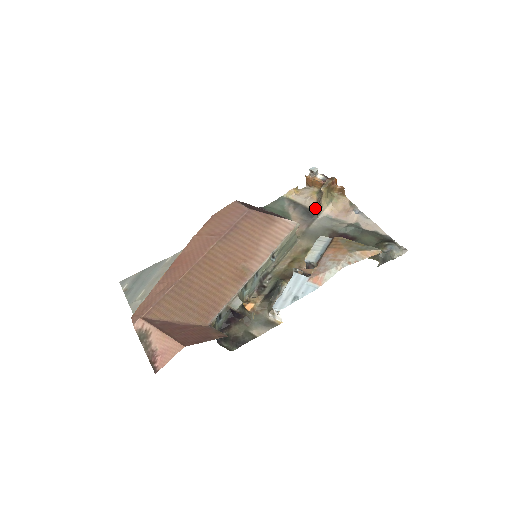
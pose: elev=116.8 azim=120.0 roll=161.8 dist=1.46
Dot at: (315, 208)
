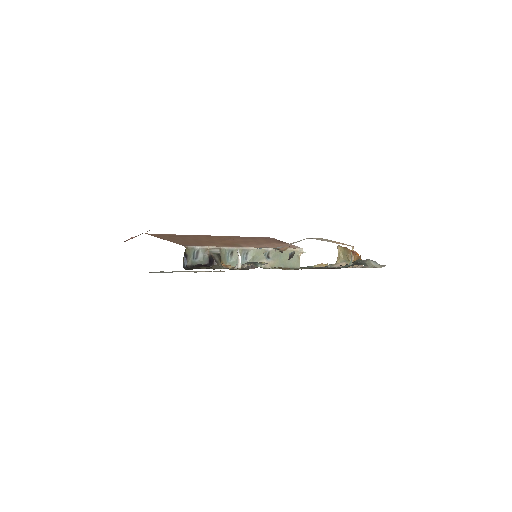
Dot at: occluded
